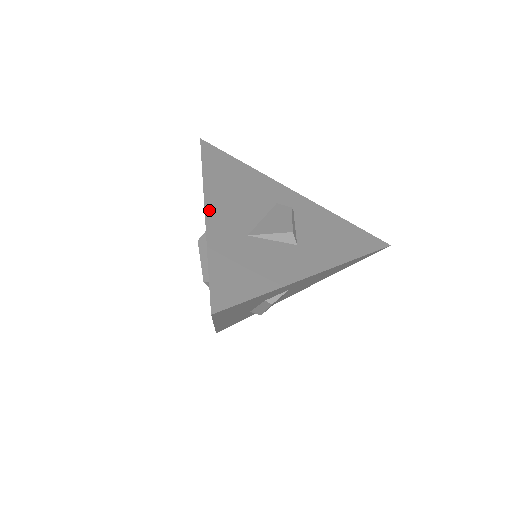
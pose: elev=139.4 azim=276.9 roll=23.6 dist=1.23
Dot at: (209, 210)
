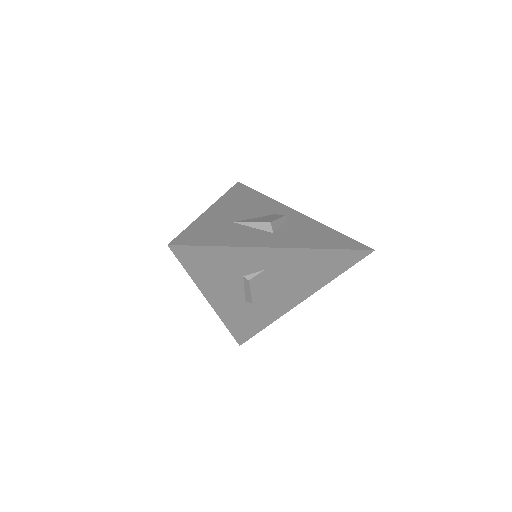
Dot at: (212, 208)
